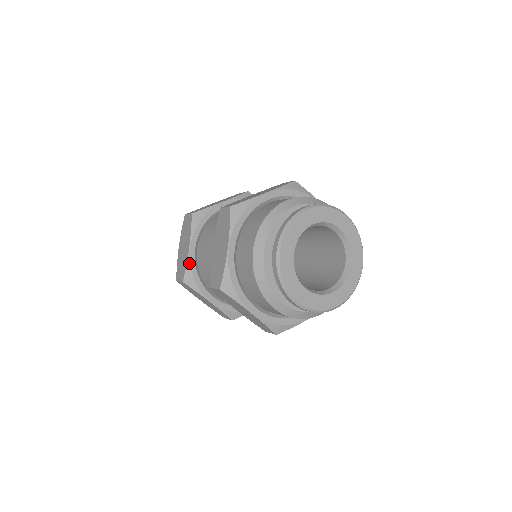
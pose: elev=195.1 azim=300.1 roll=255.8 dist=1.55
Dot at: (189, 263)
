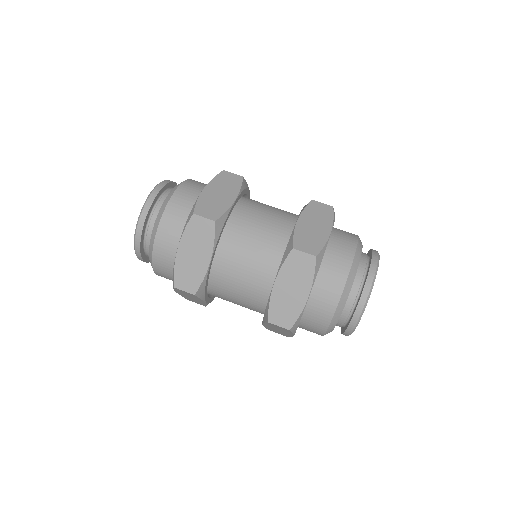
Dot at: (207, 277)
